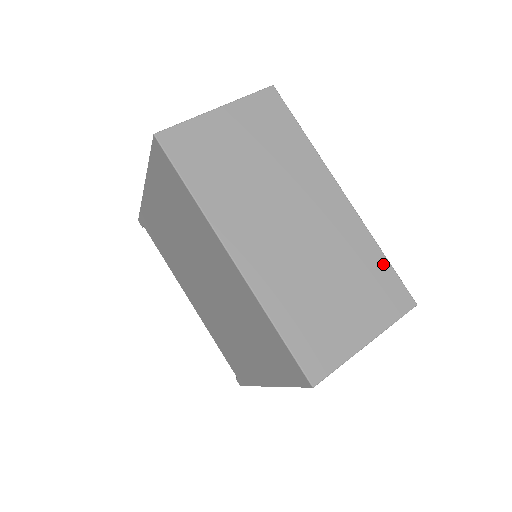
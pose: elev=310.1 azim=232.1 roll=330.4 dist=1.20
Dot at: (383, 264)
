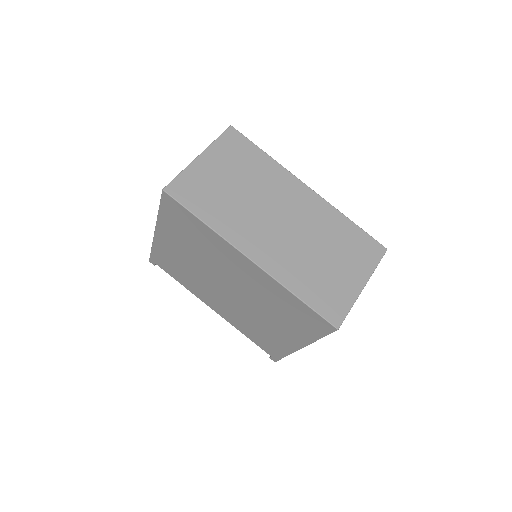
Dot at: (354, 229)
